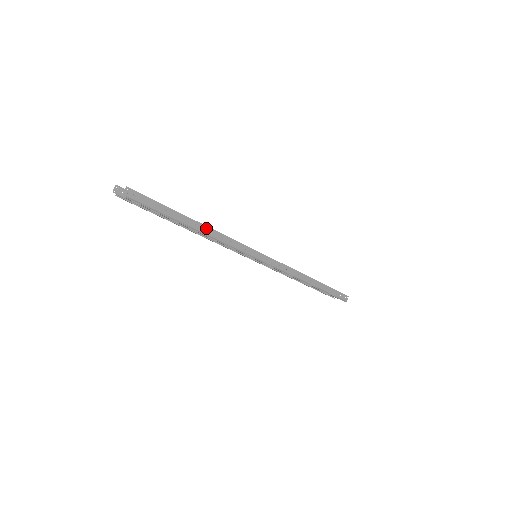
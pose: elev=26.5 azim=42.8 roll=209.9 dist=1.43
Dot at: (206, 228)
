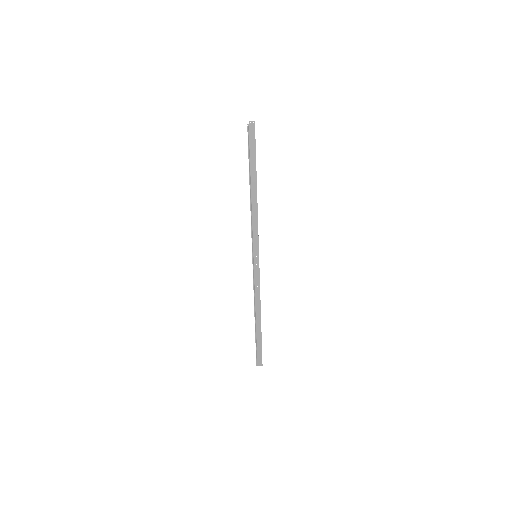
Dot at: (256, 198)
